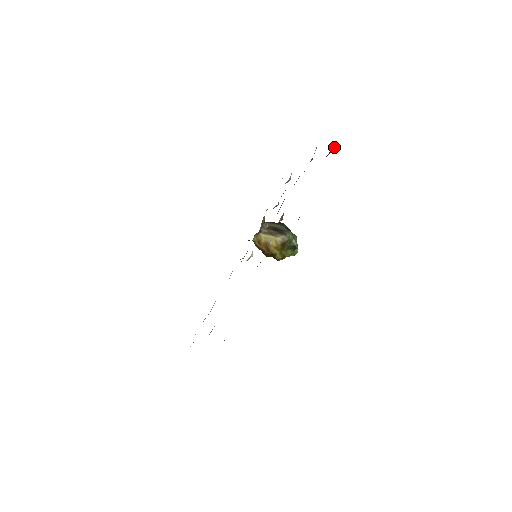
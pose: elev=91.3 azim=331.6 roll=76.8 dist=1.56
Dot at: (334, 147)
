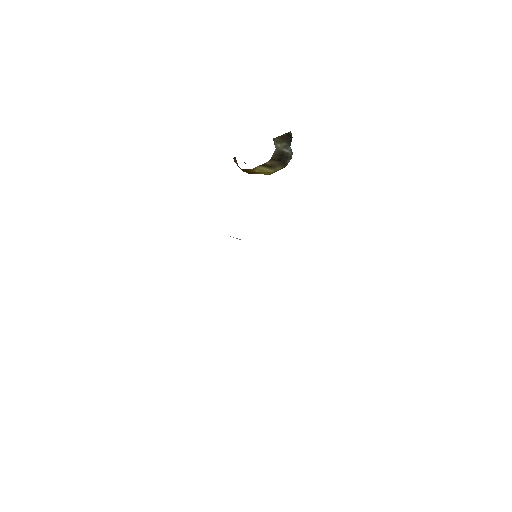
Dot at: occluded
